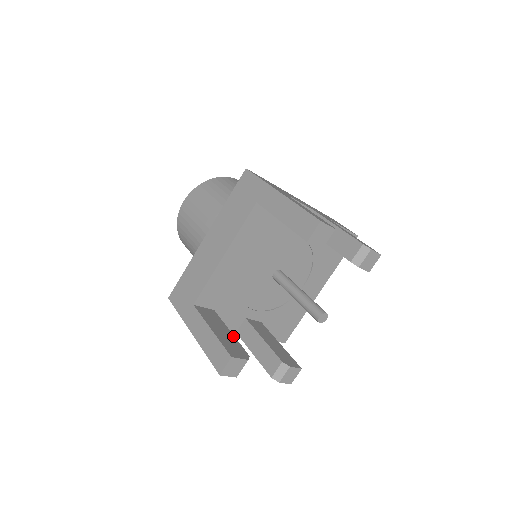
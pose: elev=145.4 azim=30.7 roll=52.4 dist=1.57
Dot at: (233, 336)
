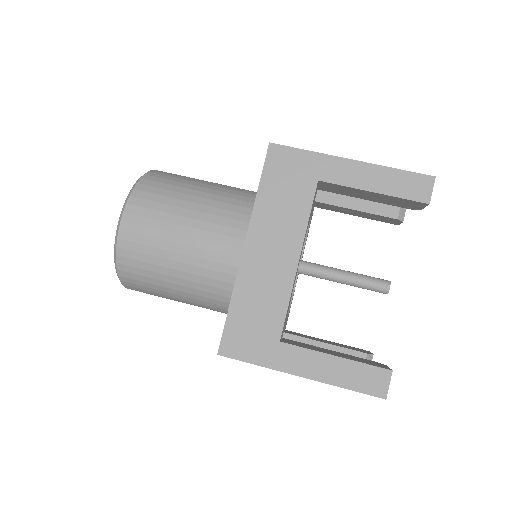
Dot at: (339, 352)
